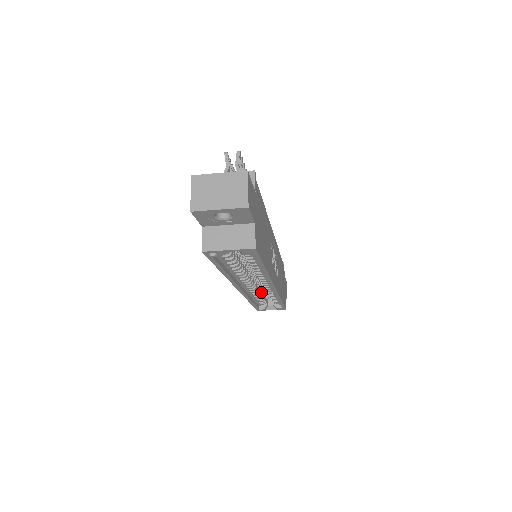
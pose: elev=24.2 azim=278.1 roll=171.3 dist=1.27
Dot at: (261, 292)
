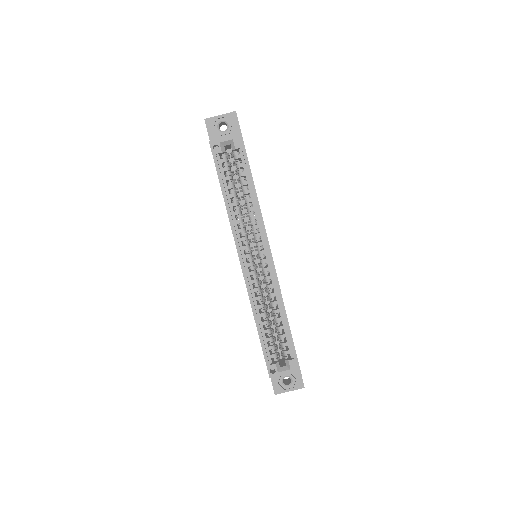
Dot at: (266, 314)
